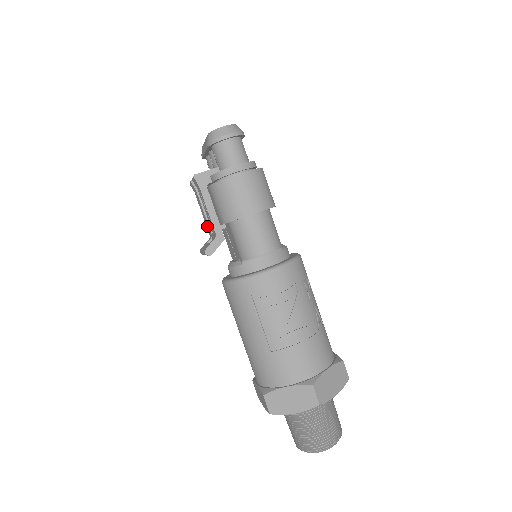
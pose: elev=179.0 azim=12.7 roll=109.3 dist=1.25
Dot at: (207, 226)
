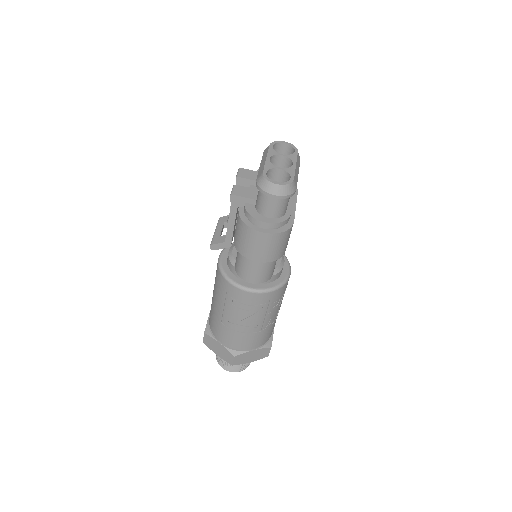
Dot at: occluded
